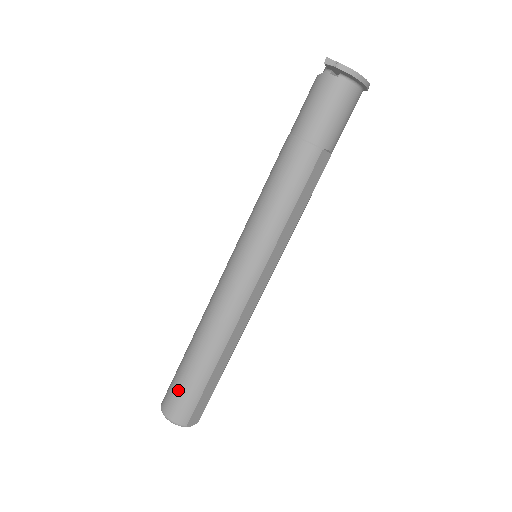
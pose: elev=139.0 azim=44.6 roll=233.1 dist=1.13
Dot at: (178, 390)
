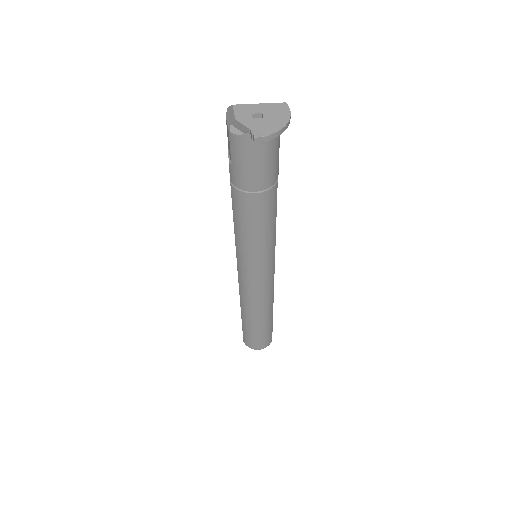
Dot at: (259, 339)
